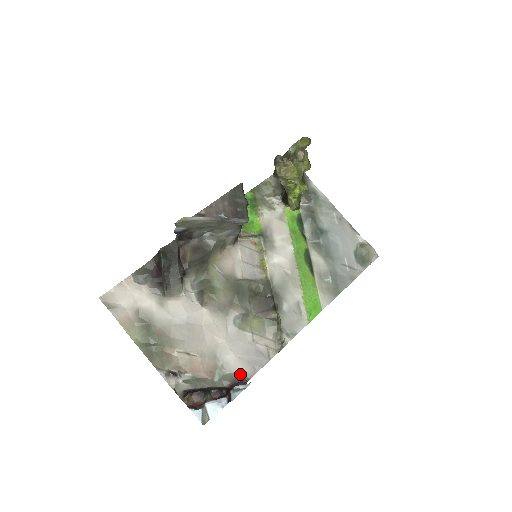
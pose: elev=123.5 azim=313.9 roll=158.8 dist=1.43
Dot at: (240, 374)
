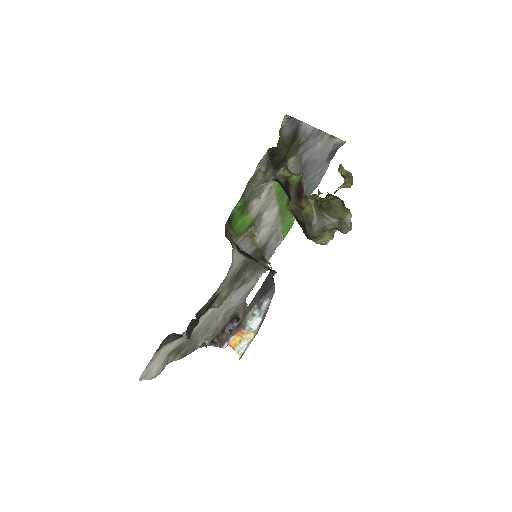
Dot at: (241, 303)
